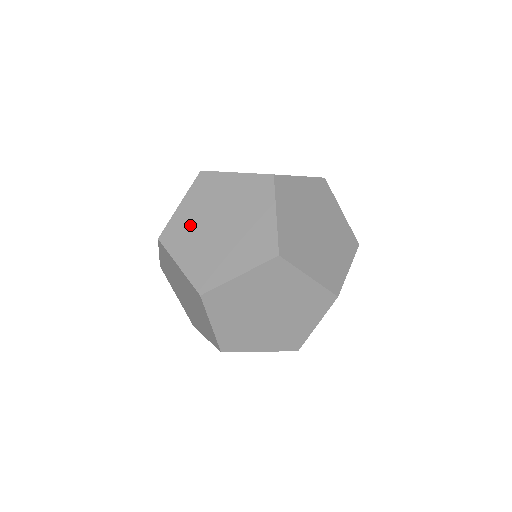
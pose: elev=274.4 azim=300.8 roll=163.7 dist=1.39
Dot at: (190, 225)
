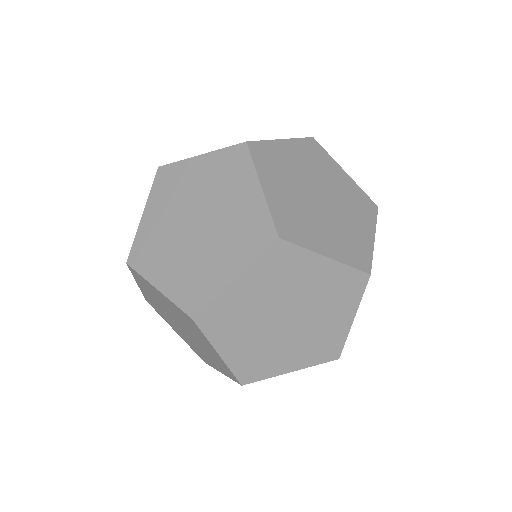
Dot at: occluded
